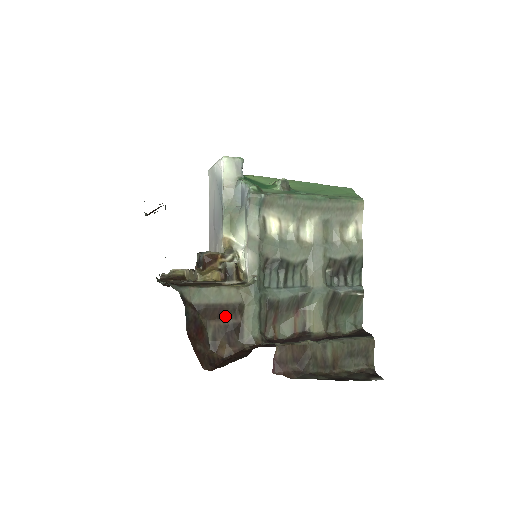
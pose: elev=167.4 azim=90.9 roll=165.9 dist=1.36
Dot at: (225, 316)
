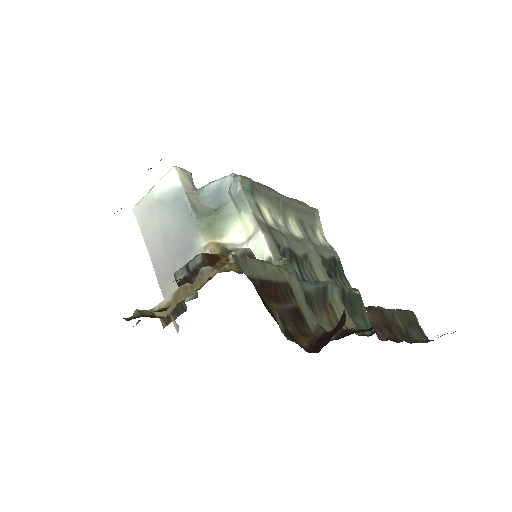
Dot at: (281, 298)
